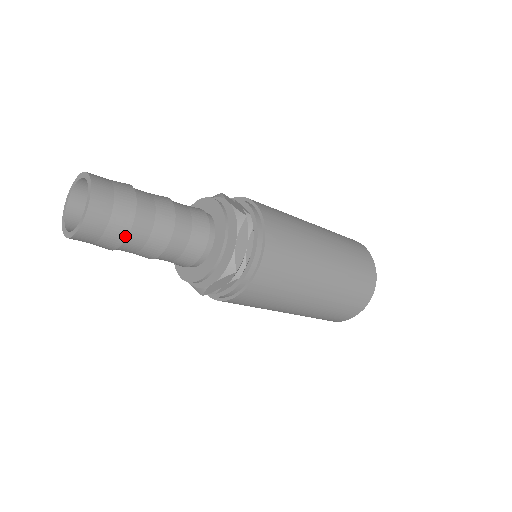
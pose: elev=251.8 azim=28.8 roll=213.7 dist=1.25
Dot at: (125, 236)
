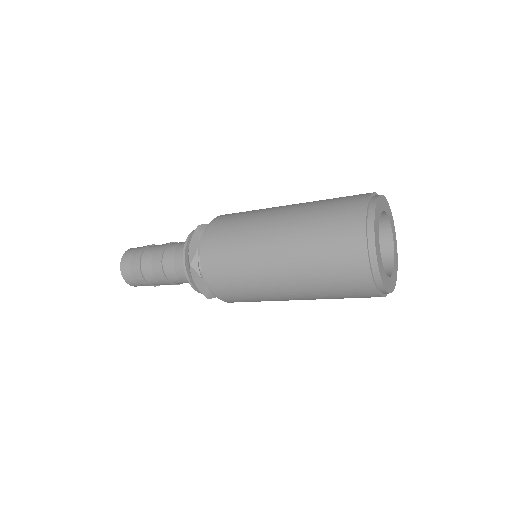
Dot at: occluded
